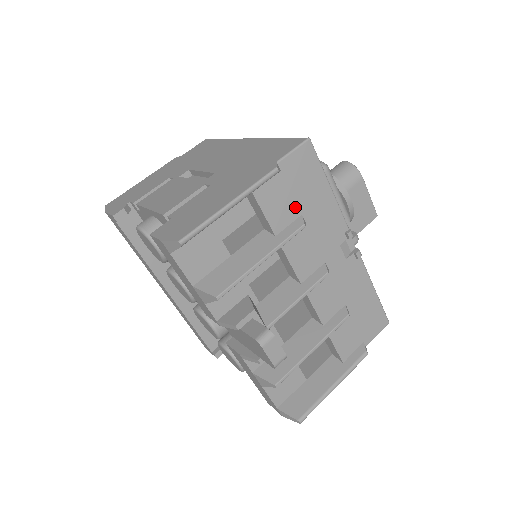
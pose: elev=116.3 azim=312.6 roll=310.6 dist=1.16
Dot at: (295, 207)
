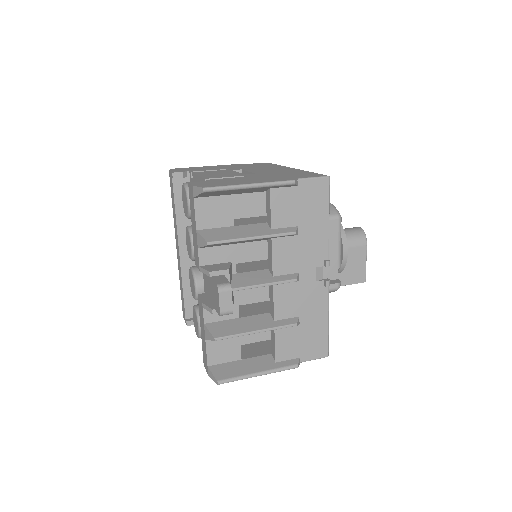
Dot at: (296, 218)
